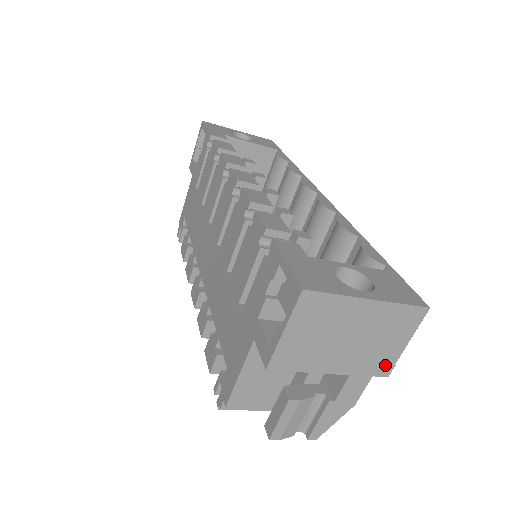
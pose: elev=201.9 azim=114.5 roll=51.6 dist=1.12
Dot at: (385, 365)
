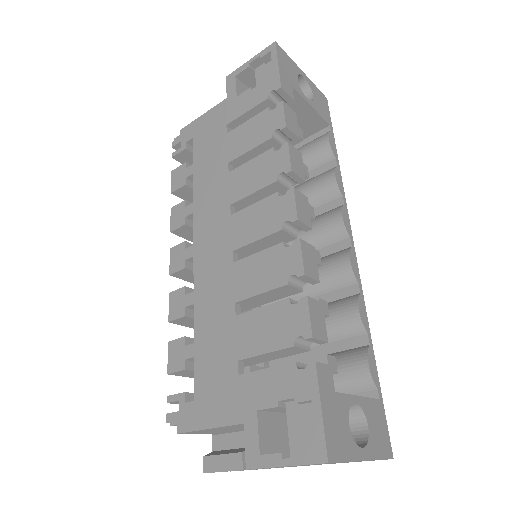
Dot at: occluded
